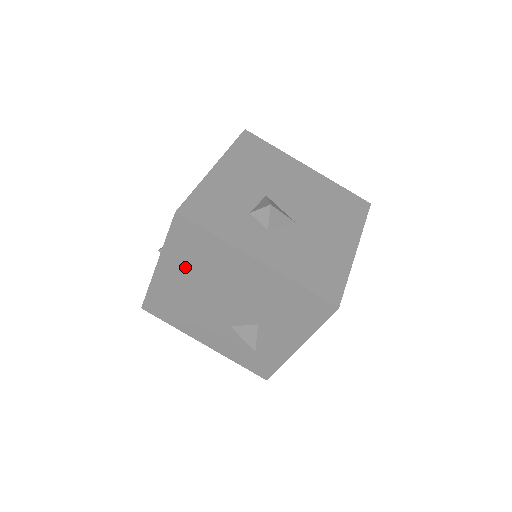
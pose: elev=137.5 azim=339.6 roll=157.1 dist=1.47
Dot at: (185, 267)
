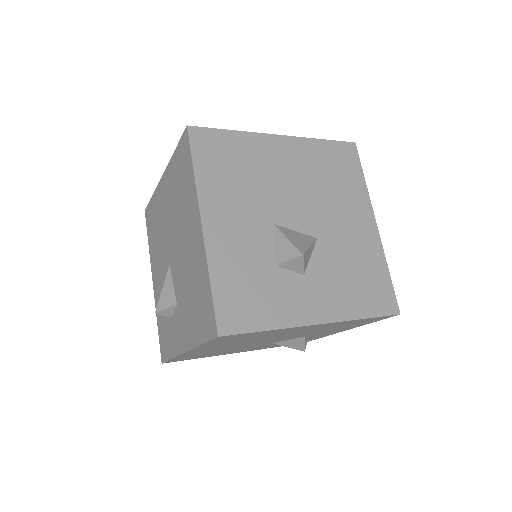
Dot at: (224, 345)
